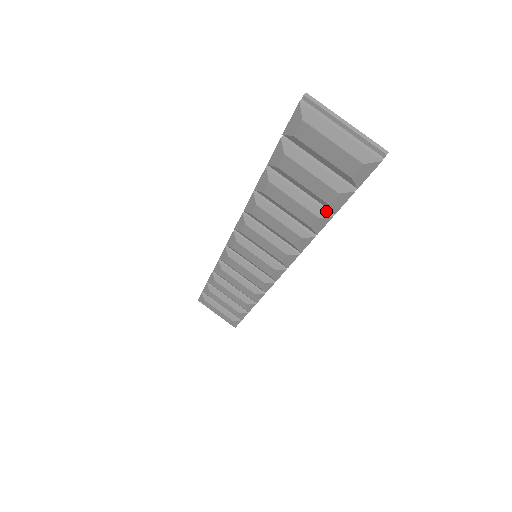
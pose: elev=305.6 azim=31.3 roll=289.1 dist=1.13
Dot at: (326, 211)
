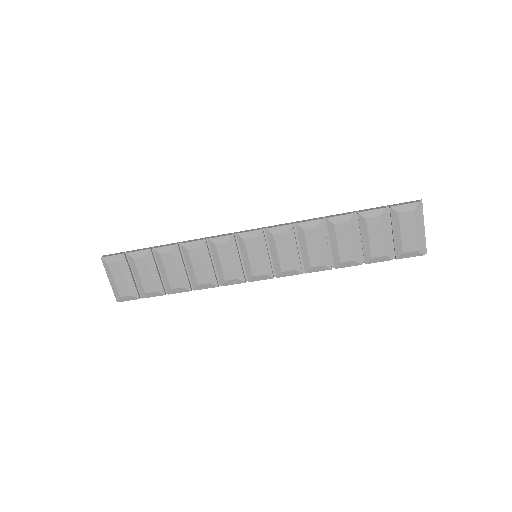
Dot at: (361, 259)
